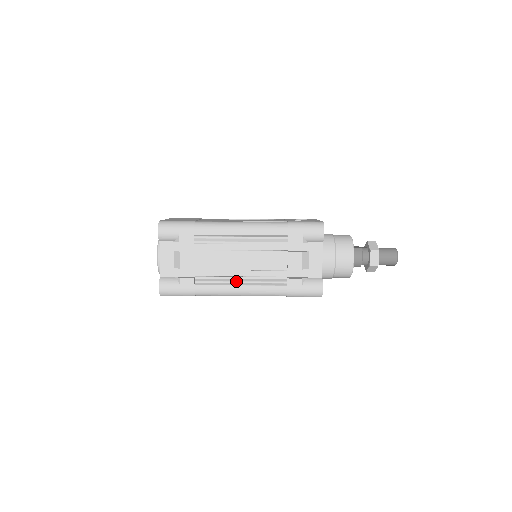
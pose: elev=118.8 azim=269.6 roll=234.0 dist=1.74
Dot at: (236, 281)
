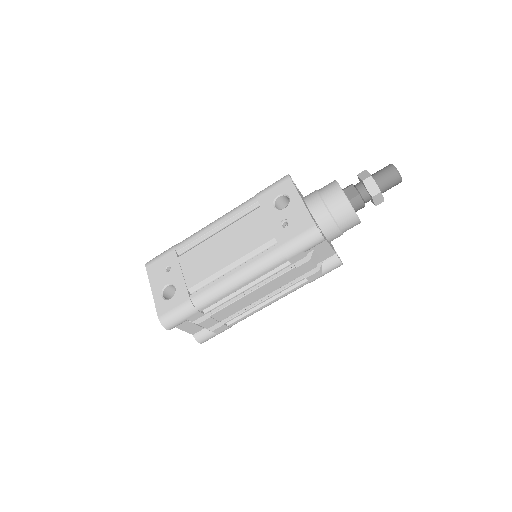
Dot at: occluded
